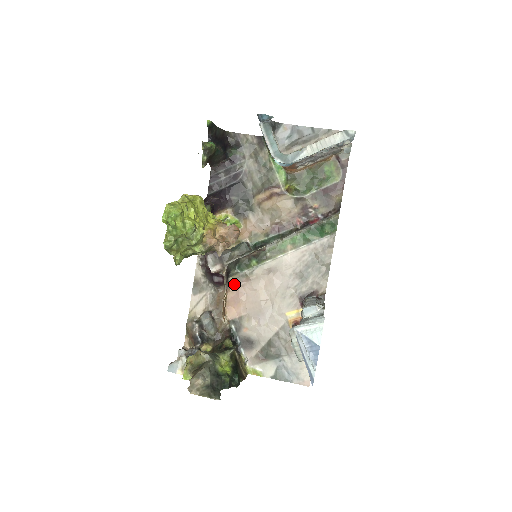
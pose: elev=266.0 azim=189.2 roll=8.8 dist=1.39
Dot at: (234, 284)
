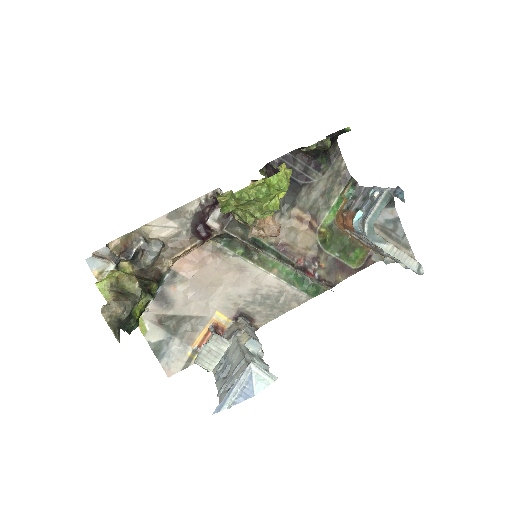
Dot at: (207, 247)
